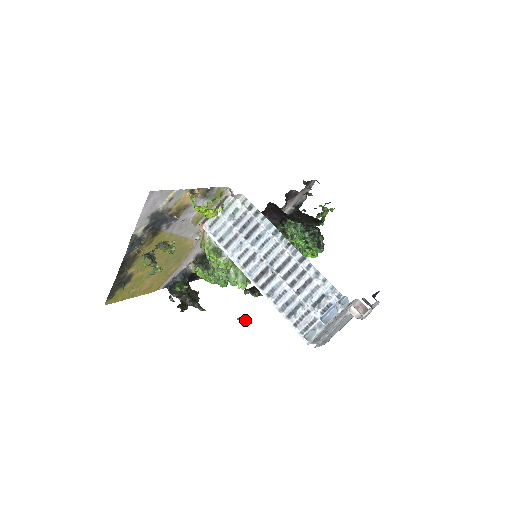
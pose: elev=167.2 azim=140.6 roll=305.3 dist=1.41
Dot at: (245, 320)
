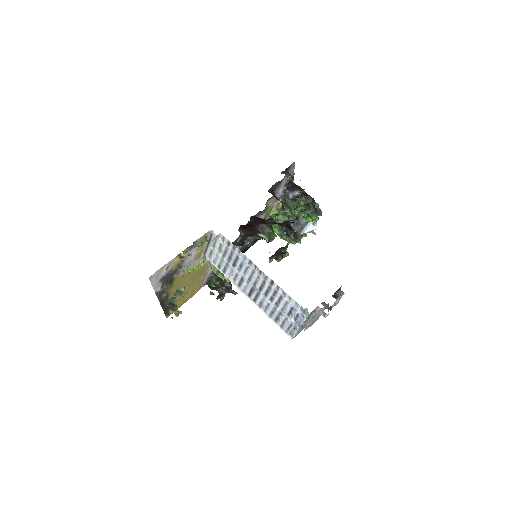
Dot at: occluded
